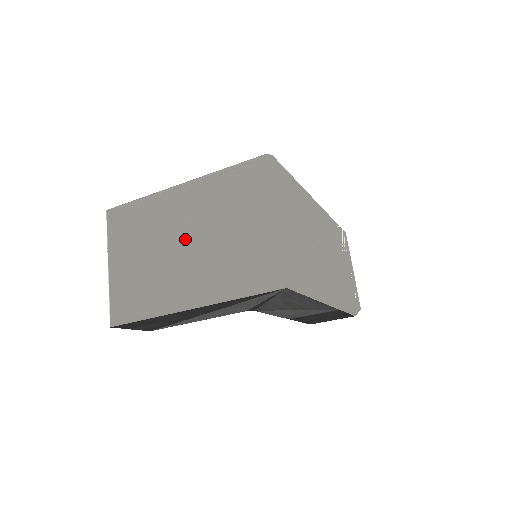
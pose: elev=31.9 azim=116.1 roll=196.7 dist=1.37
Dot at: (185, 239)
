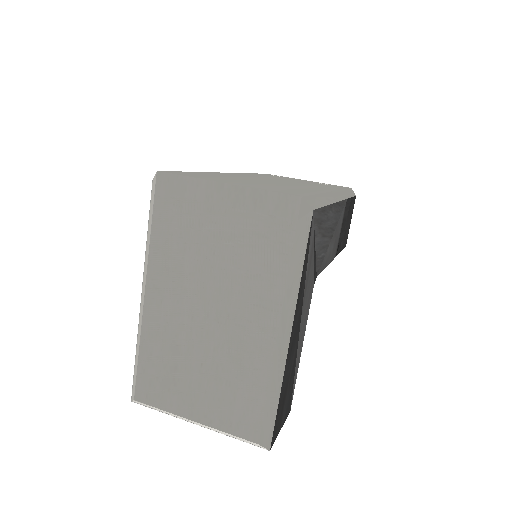
Dot at: (206, 312)
